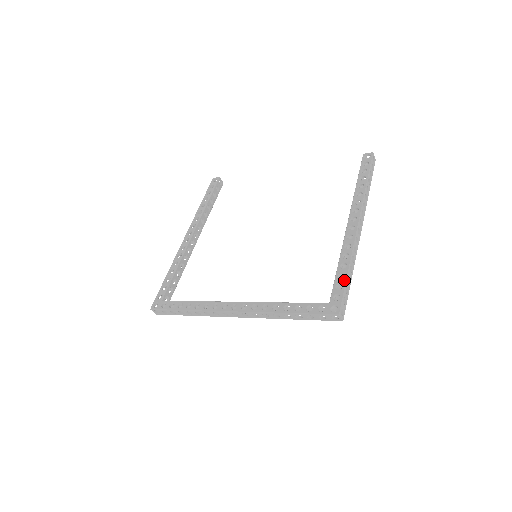
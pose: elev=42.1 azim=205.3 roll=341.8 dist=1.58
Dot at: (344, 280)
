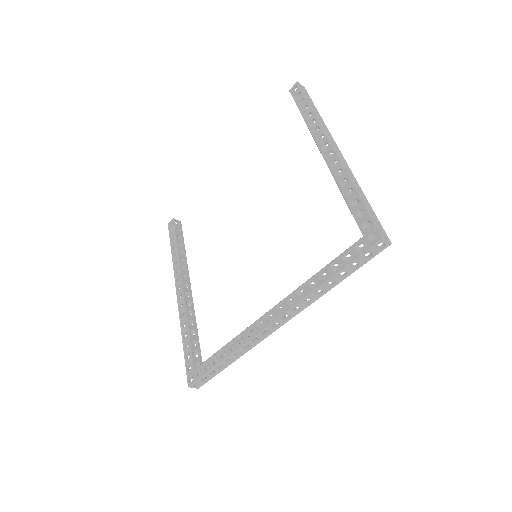
Dot at: (360, 204)
